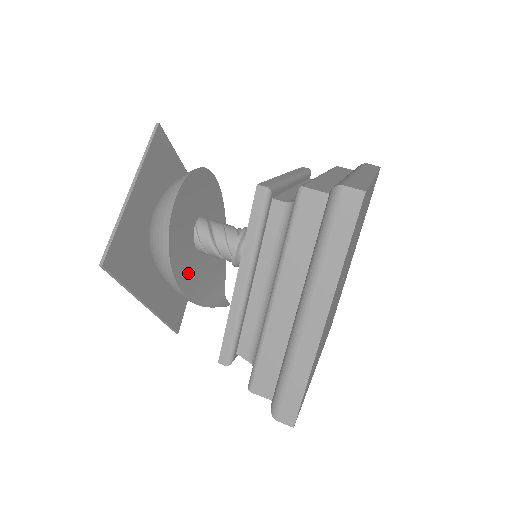
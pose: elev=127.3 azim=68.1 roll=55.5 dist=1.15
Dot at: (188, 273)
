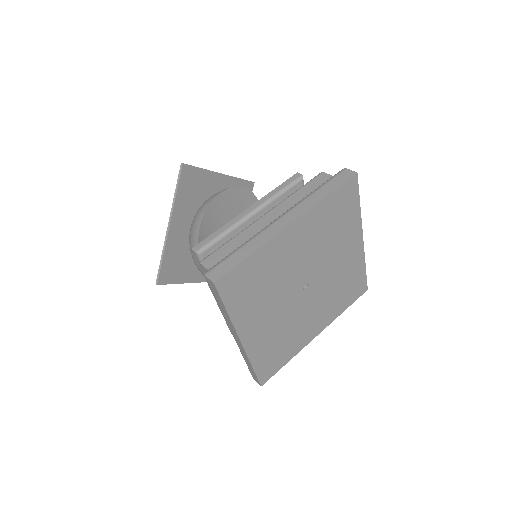
Dot at: (210, 229)
